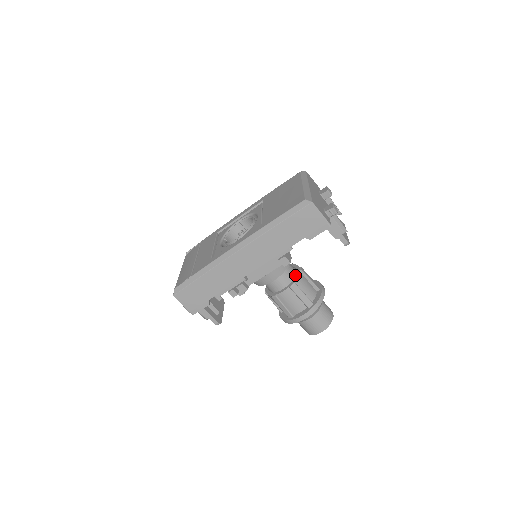
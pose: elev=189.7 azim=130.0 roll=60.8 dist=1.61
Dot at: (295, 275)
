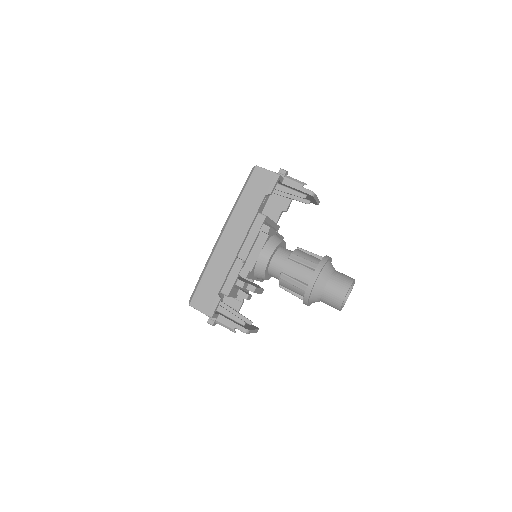
Dot at: occluded
